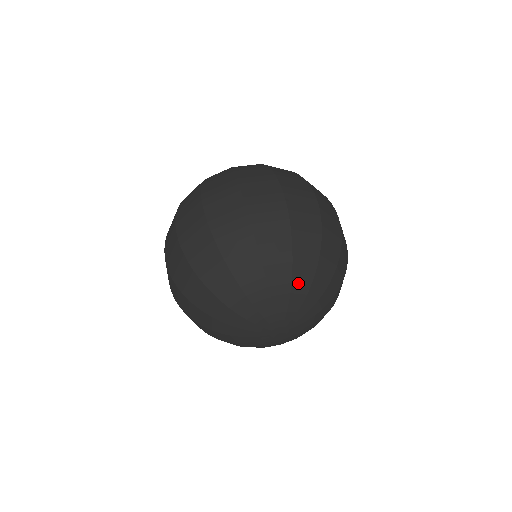
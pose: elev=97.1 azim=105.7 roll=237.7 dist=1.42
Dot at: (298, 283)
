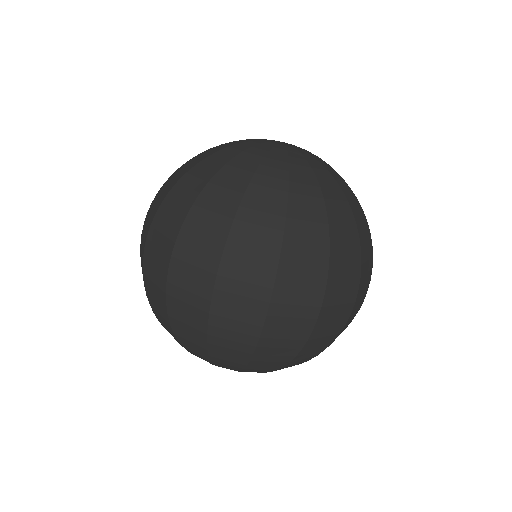
Dot at: occluded
